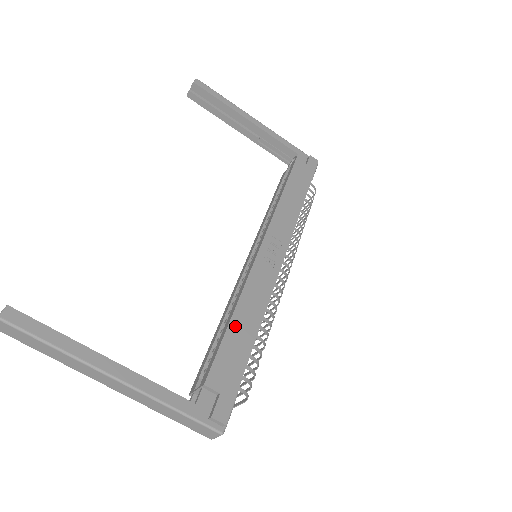
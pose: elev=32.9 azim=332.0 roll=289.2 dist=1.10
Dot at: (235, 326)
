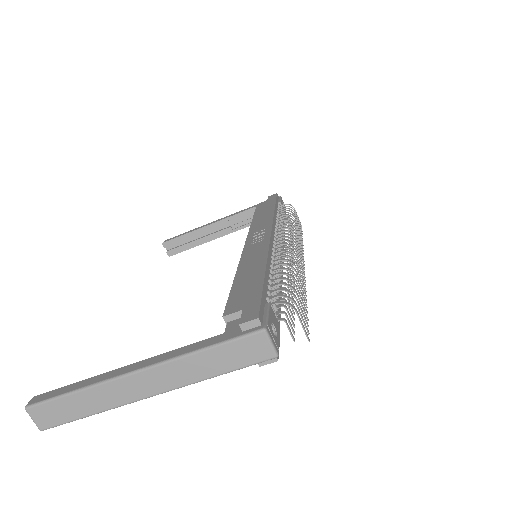
Dot at: (240, 278)
